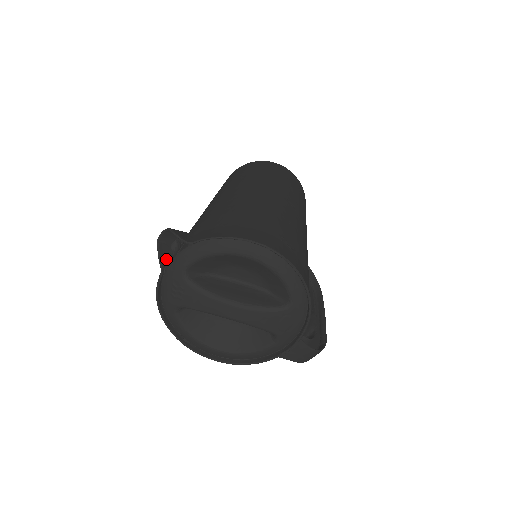
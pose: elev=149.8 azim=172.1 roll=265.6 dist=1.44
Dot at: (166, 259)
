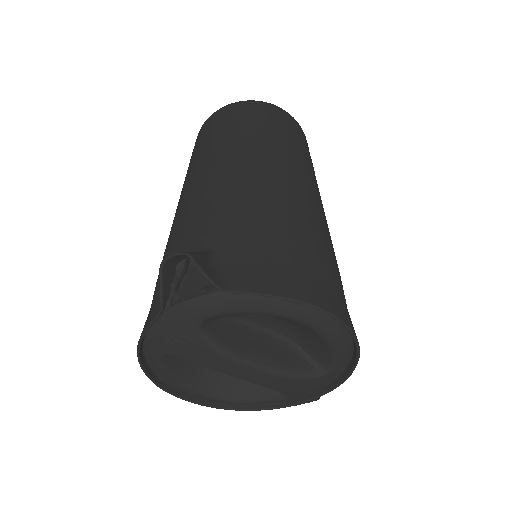
Dot at: (169, 291)
